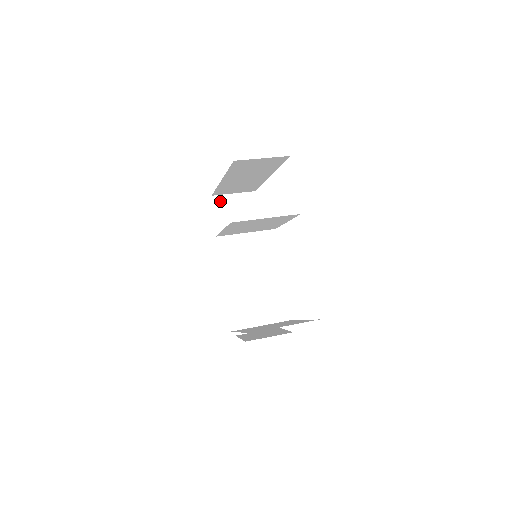
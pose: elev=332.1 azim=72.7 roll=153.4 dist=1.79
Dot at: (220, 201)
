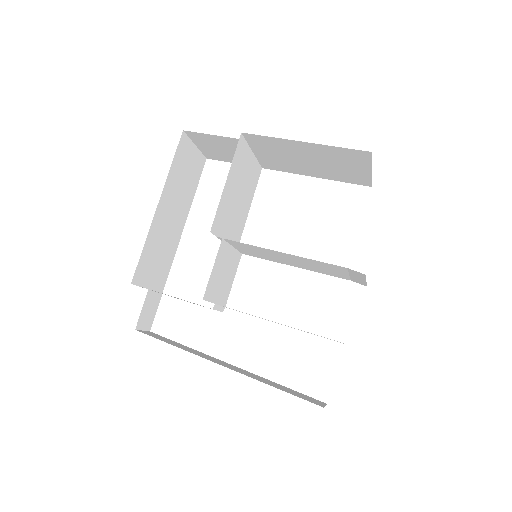
Dot at: occluded
